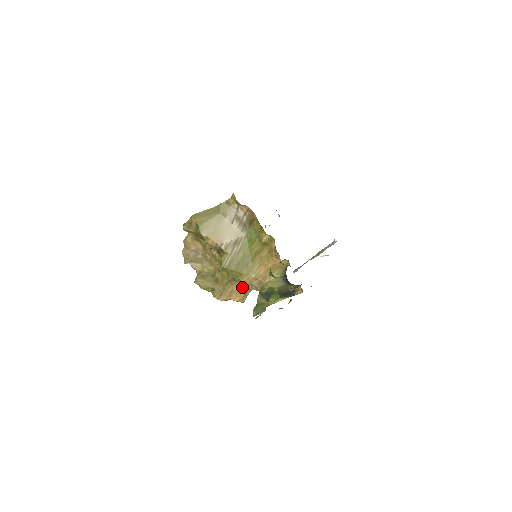
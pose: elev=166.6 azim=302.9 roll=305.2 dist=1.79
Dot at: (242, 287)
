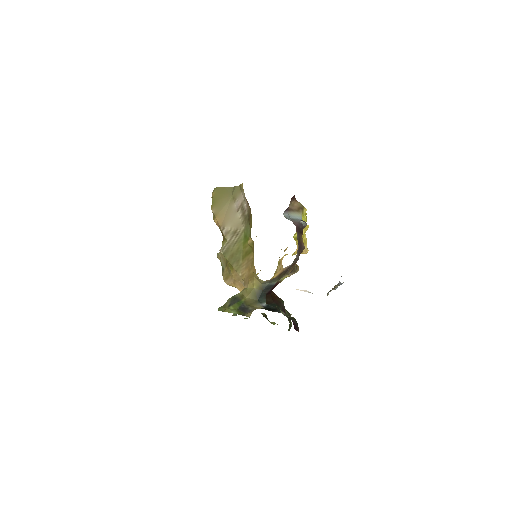
Dot at: occluded
